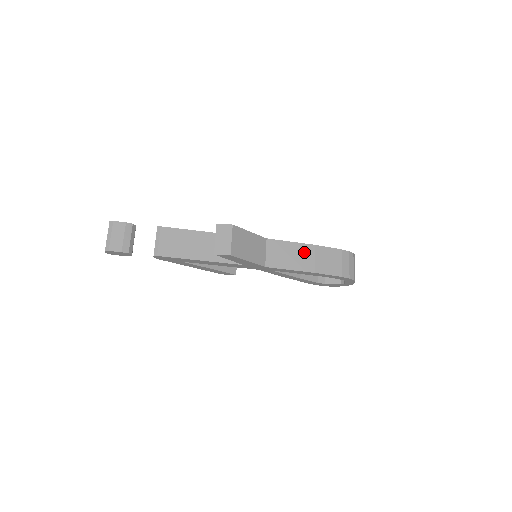
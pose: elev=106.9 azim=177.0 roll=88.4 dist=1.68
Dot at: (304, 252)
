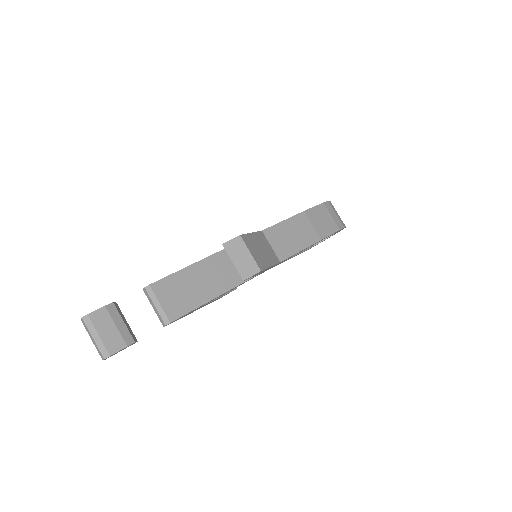
Dot at: (300, 224)
